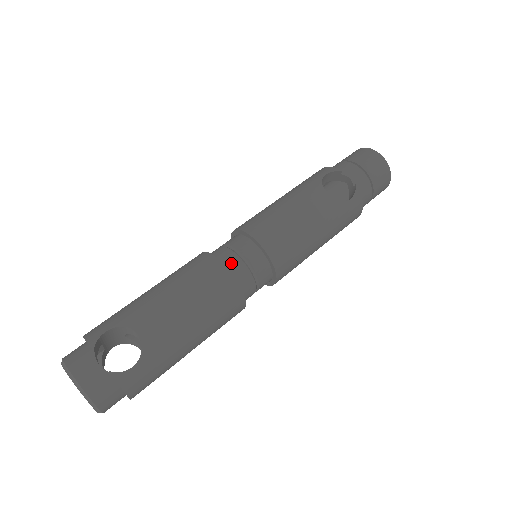
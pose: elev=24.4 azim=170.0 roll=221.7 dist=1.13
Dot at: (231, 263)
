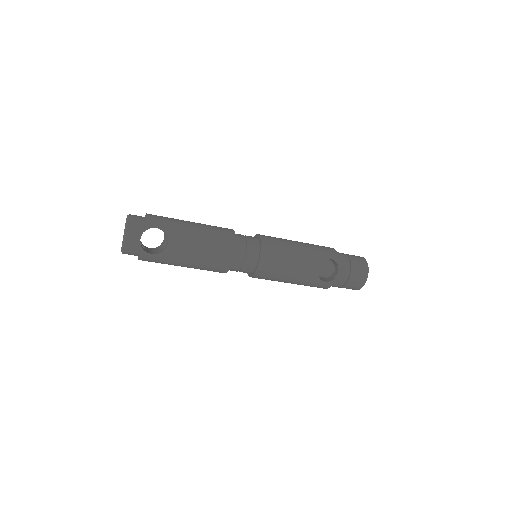
Dot at: (239, 254)
